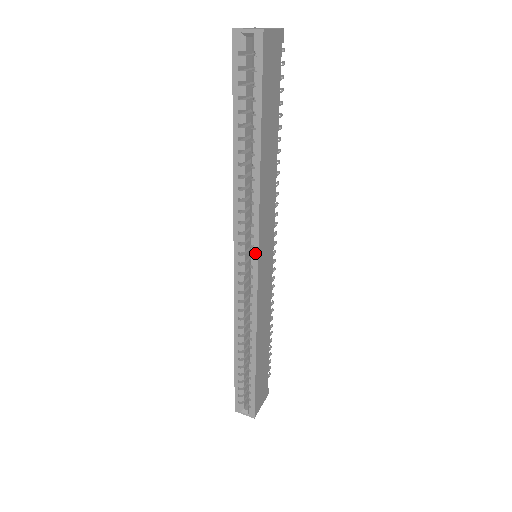
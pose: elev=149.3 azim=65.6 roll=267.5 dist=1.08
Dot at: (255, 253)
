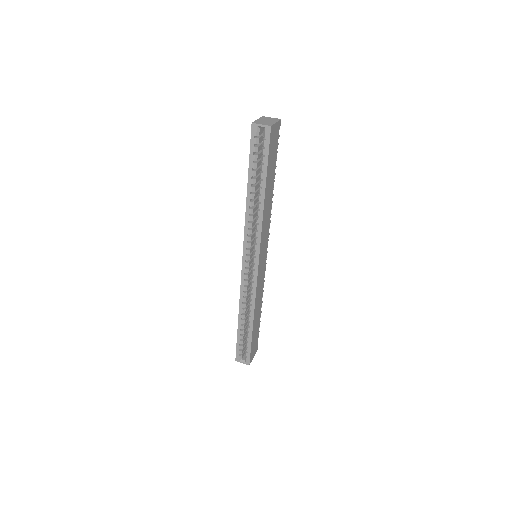
Dot at: (257, 255)
